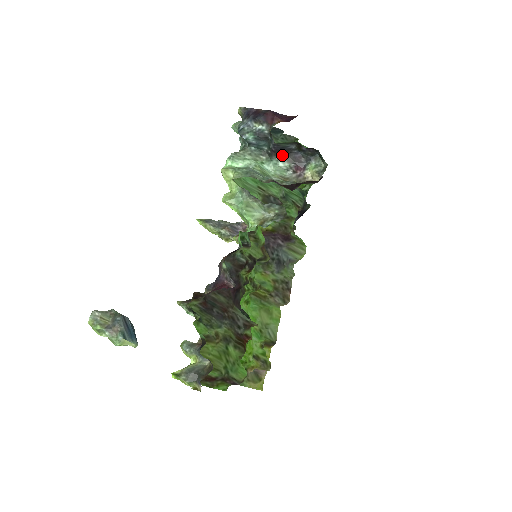
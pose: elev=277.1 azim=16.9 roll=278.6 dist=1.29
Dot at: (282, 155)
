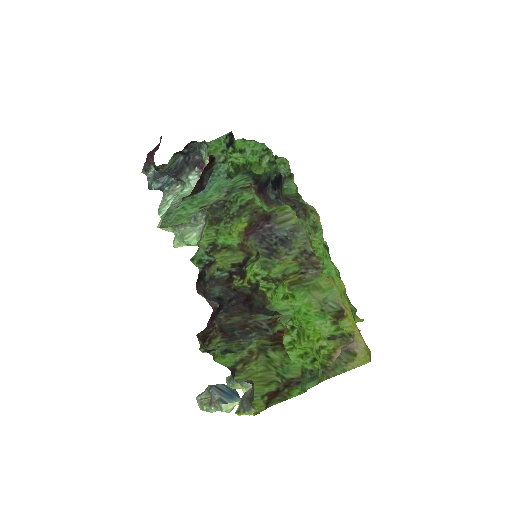
Dot at: (185, 171)
